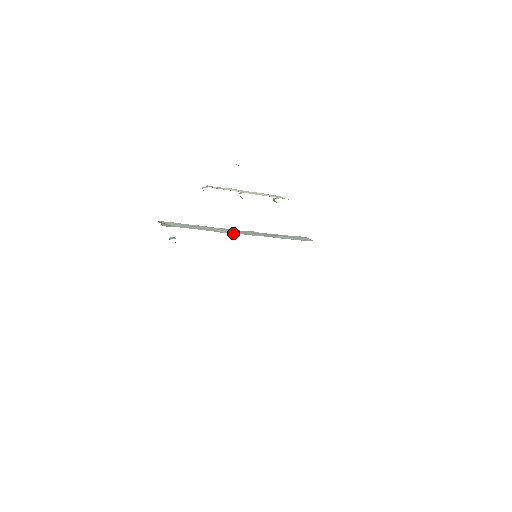
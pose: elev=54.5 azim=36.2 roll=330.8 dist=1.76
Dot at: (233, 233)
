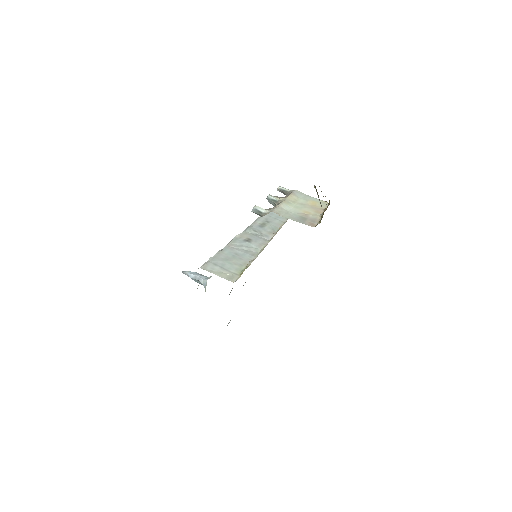
Dot at: (261, 248)
